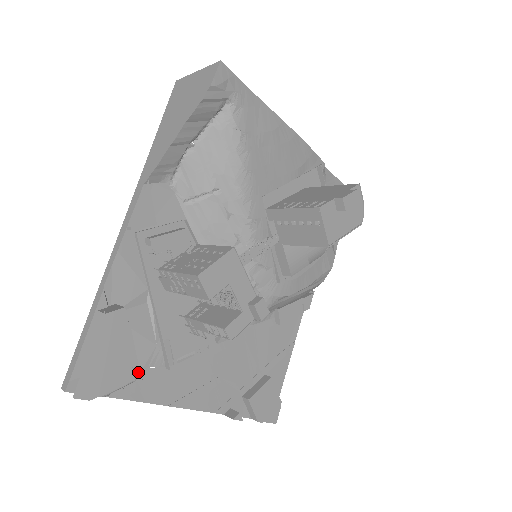
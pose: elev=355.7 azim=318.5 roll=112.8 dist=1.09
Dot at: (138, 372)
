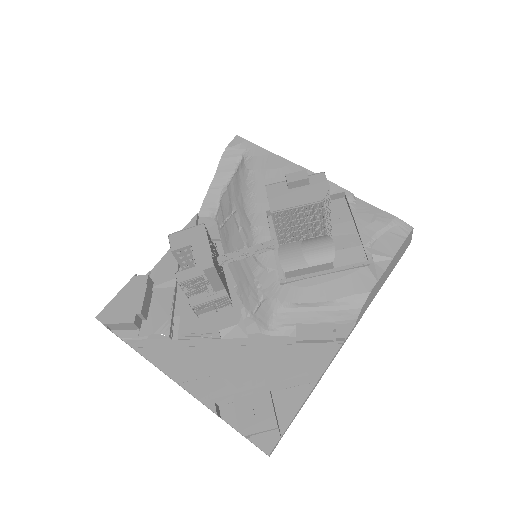
Dot at: (151, 334)
